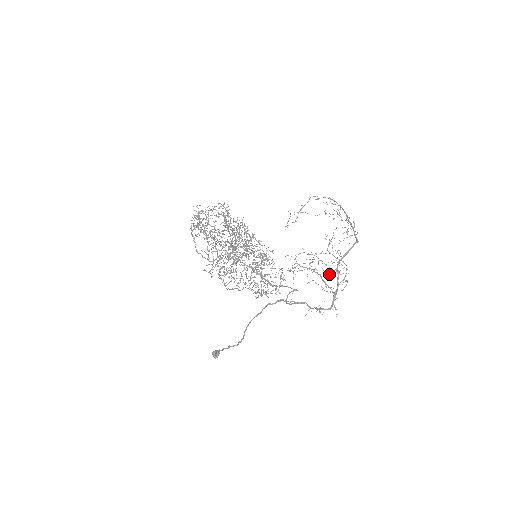
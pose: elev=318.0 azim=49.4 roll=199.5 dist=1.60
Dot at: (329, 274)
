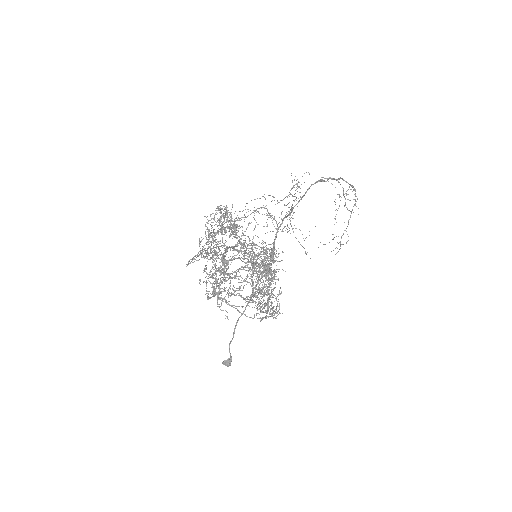
Dot at: occluded
